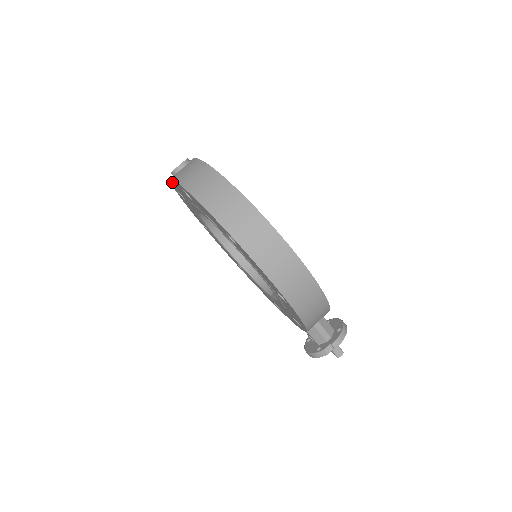
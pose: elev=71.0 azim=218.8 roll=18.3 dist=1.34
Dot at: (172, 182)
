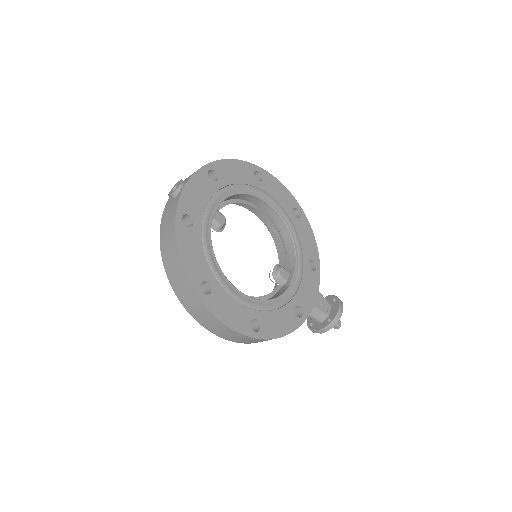
Dot at: occluded
